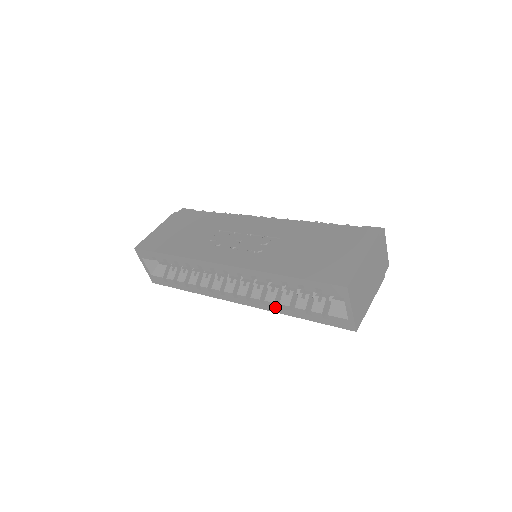
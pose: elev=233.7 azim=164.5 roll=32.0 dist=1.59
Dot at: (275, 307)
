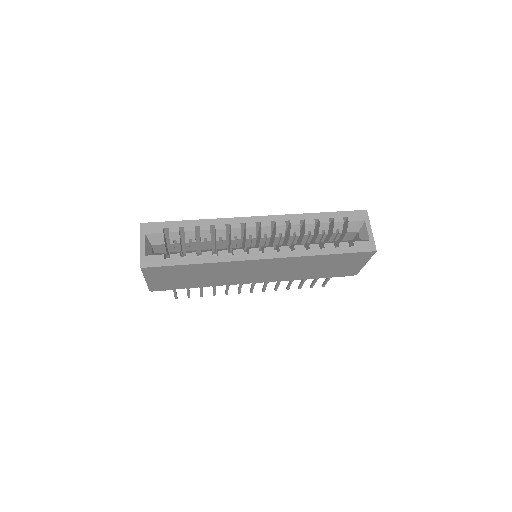
Dot at: (304, 250)
